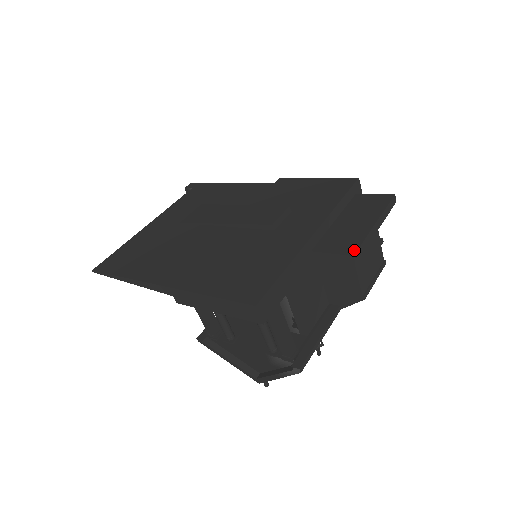
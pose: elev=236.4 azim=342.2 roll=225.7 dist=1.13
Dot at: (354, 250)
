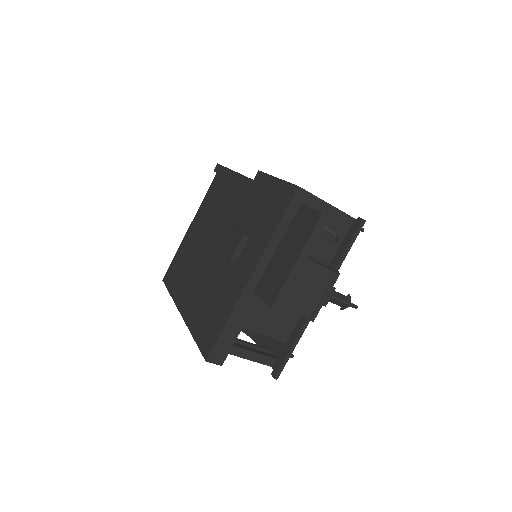
Dot at: (273, 301)
